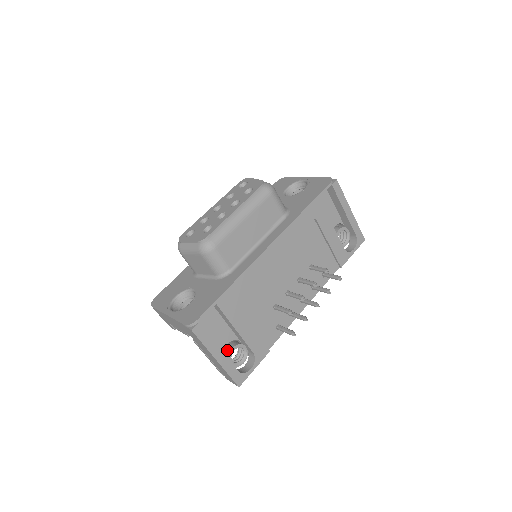
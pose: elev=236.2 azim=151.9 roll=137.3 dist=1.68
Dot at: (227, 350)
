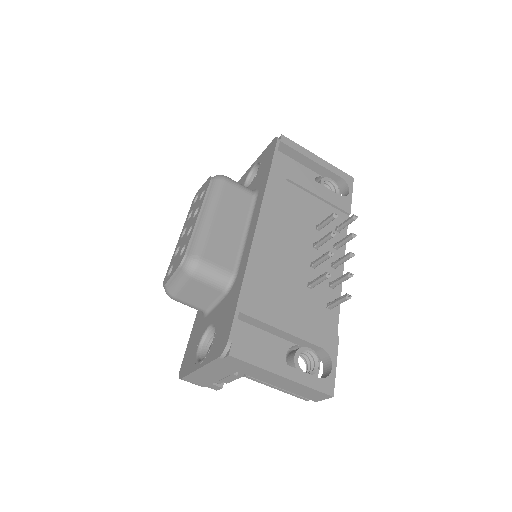
Dot at: (290, 364)
